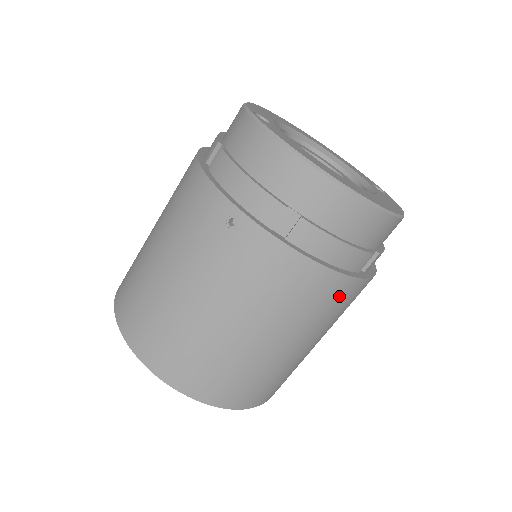
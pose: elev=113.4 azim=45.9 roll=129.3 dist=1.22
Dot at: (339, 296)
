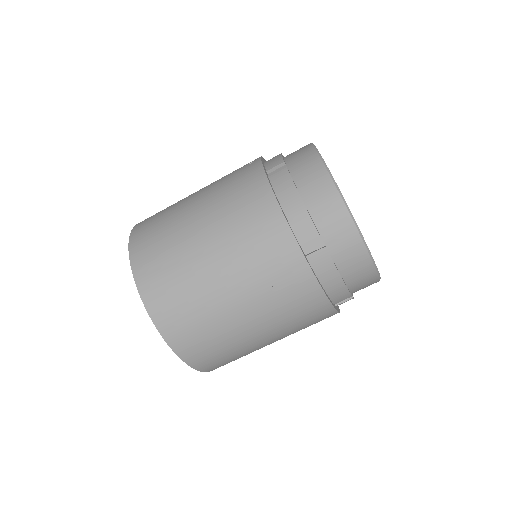
Dot at: (272, 240)
